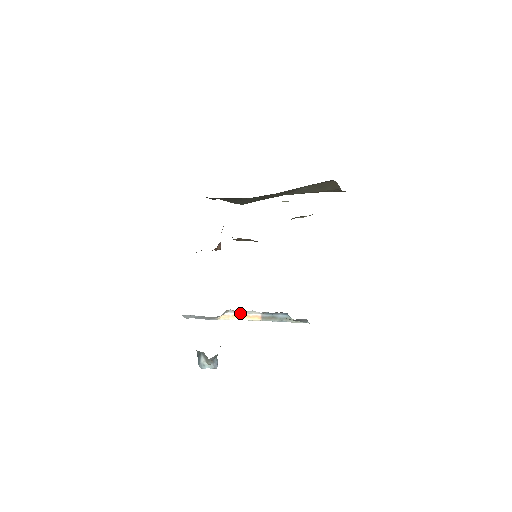
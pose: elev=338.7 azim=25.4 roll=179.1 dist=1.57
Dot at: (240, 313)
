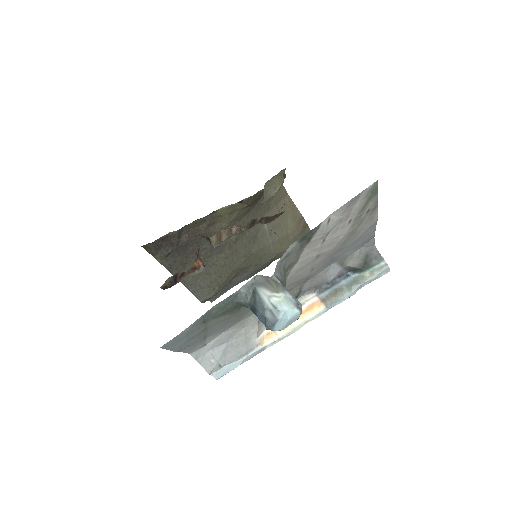
Dot at: occluded
